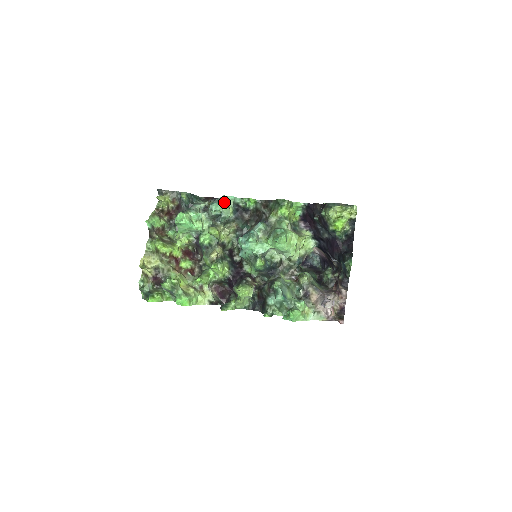
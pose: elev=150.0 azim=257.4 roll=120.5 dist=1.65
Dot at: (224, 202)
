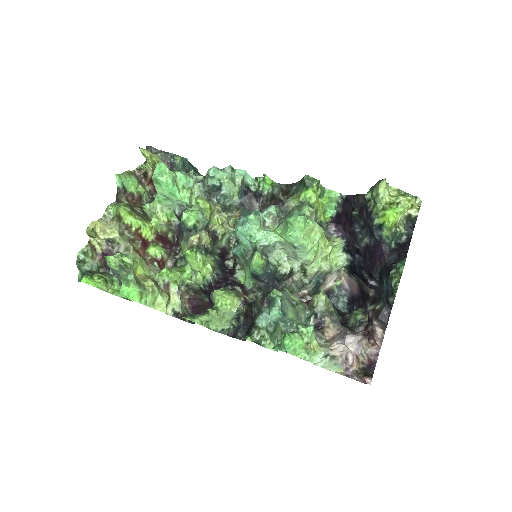
Dot at: (229, 174)
